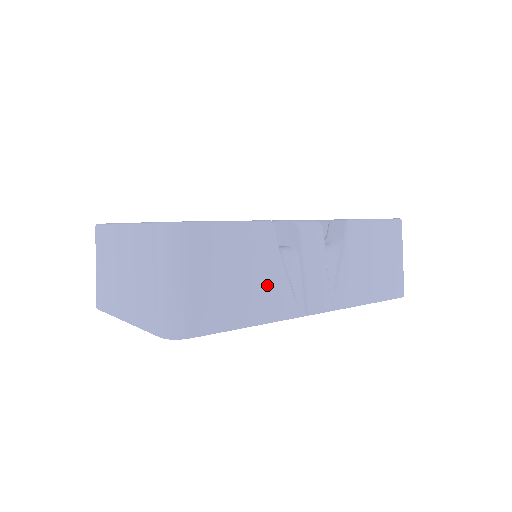
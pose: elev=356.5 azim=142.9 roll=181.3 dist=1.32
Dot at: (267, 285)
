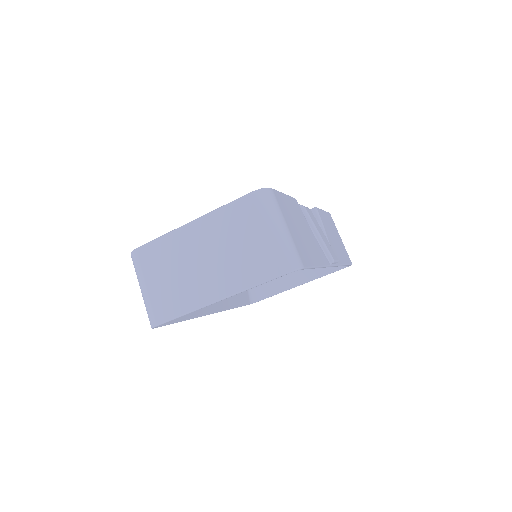
Dot at: (311, 240)
